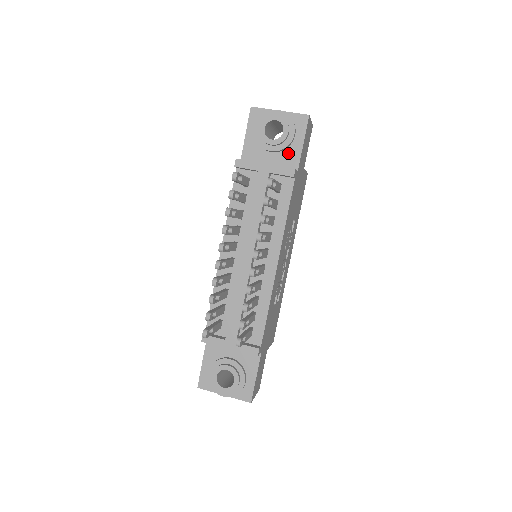
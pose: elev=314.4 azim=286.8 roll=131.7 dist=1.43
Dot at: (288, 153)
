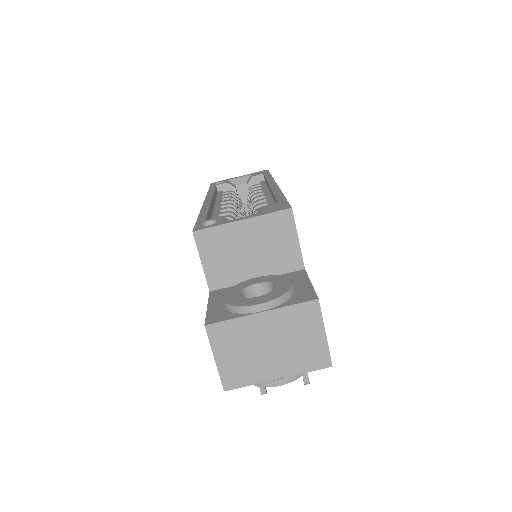
Dot at: occluded
